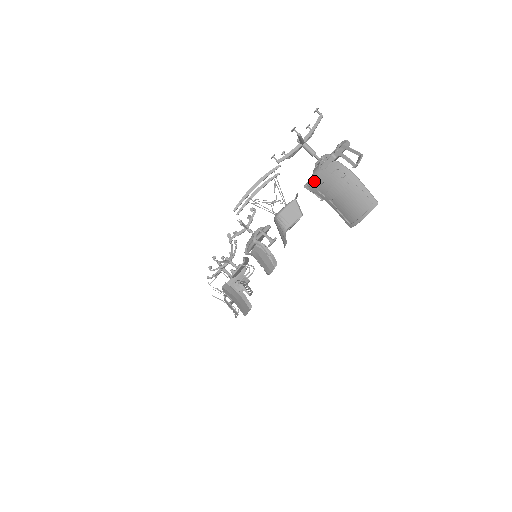
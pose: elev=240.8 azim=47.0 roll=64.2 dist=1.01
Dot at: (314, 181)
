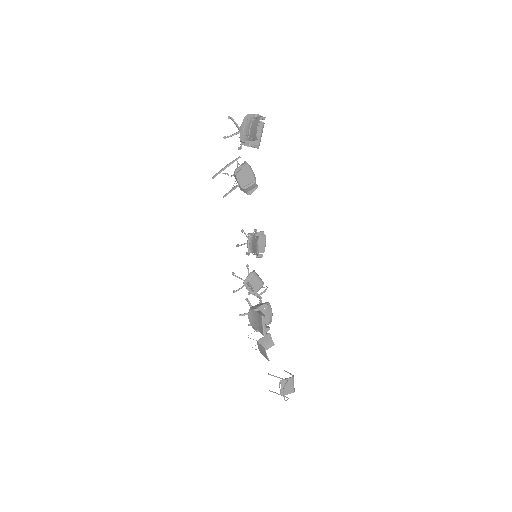
Dot at: (240, 133)
